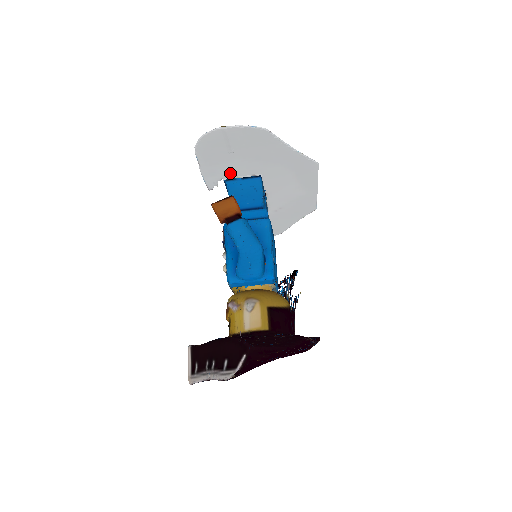
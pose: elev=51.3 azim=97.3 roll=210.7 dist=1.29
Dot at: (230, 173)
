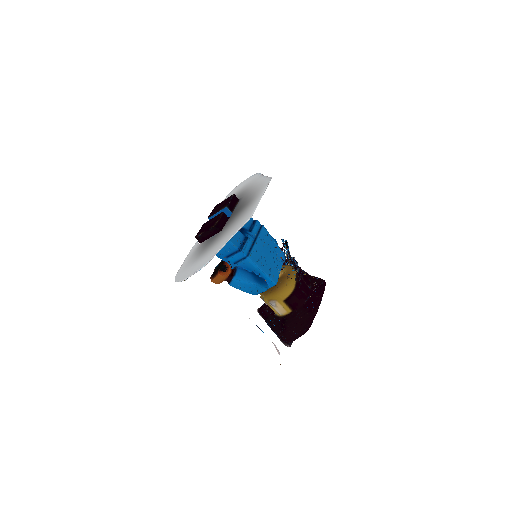
Dot at: (202, 246)
